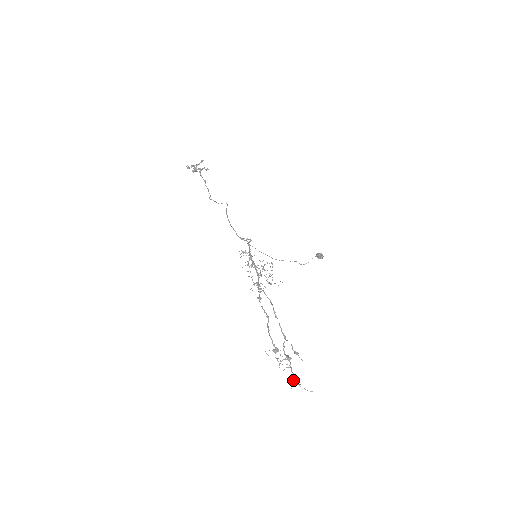
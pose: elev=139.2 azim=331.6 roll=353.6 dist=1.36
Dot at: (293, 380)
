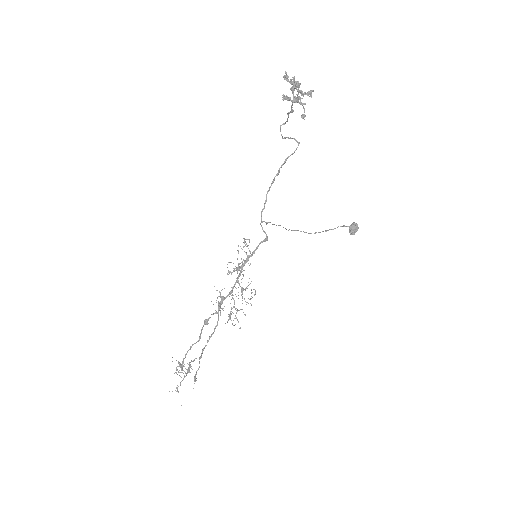
Dot at: (176, 387)
